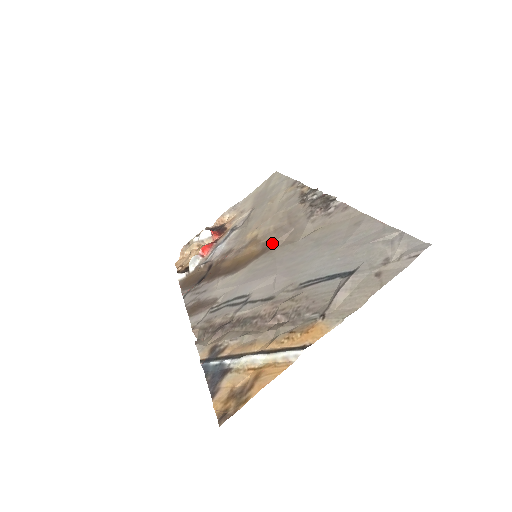
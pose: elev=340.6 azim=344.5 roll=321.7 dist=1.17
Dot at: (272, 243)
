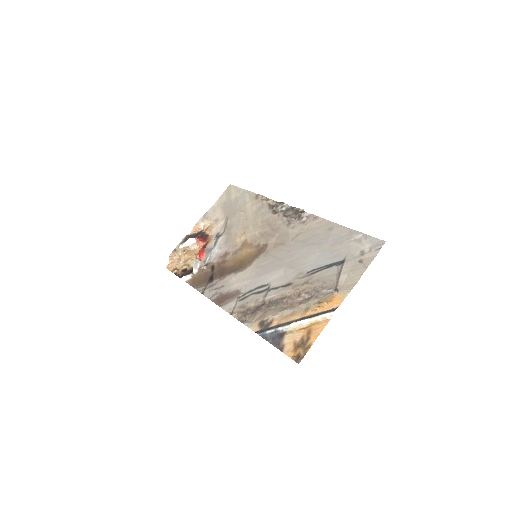
Dot at: (265, 245)
